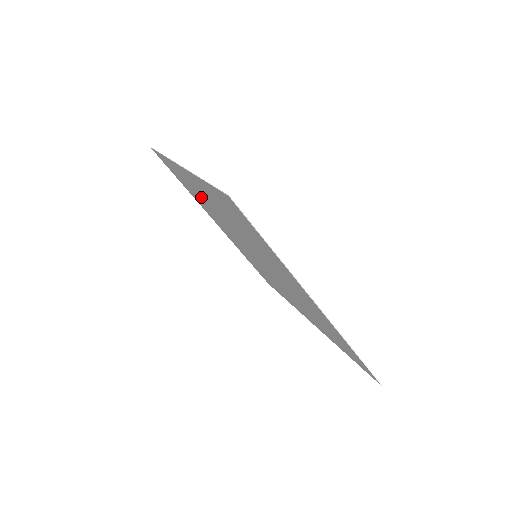
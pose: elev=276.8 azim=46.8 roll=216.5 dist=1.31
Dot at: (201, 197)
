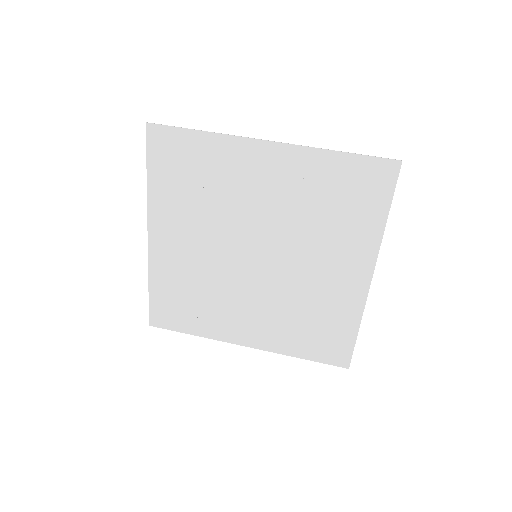
Dot at: (191, 276)
